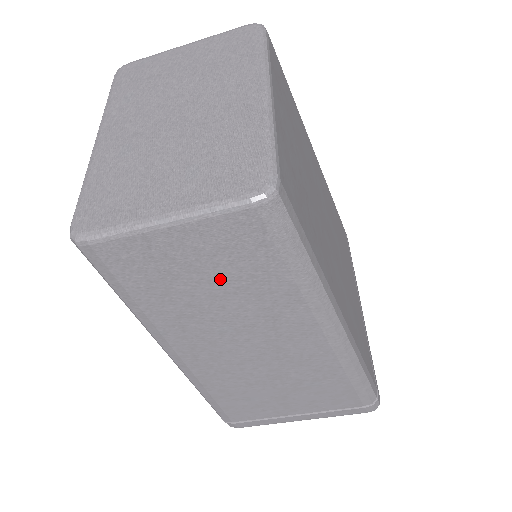
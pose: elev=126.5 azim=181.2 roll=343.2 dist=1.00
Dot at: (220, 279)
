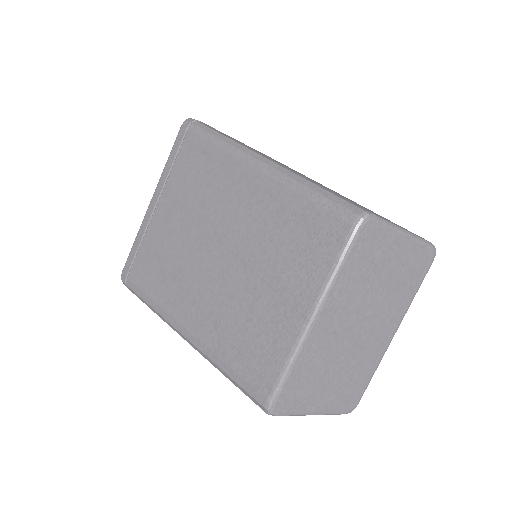
Dot at: occluded
